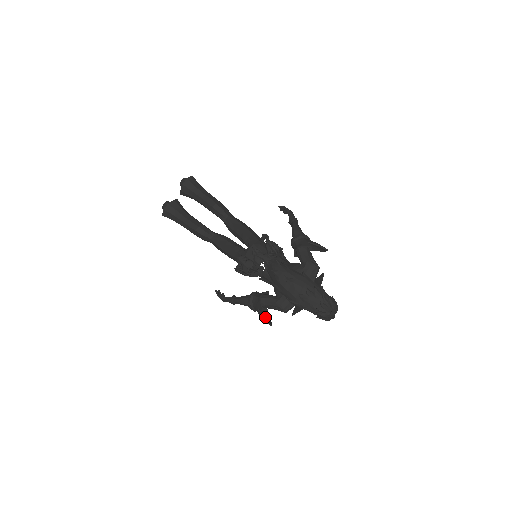
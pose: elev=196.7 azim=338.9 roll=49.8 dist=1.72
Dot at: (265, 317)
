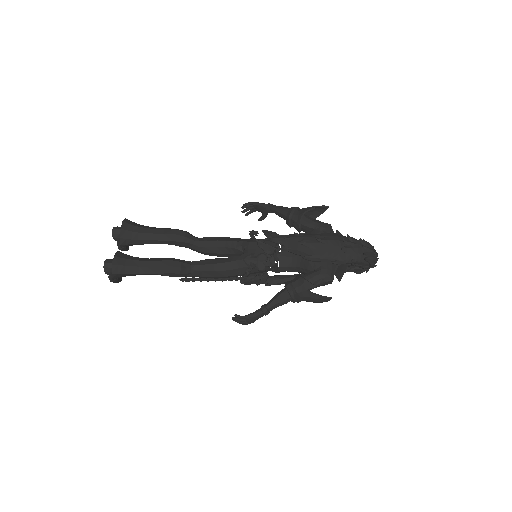
Dot at: (315, 300)
